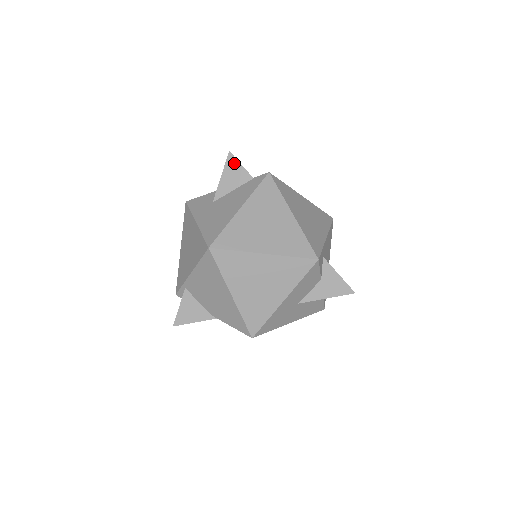
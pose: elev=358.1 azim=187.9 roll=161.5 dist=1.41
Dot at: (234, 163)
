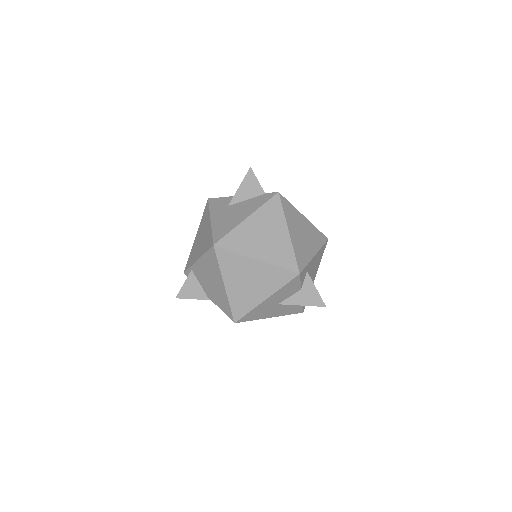
Dot at: (252, 177)
